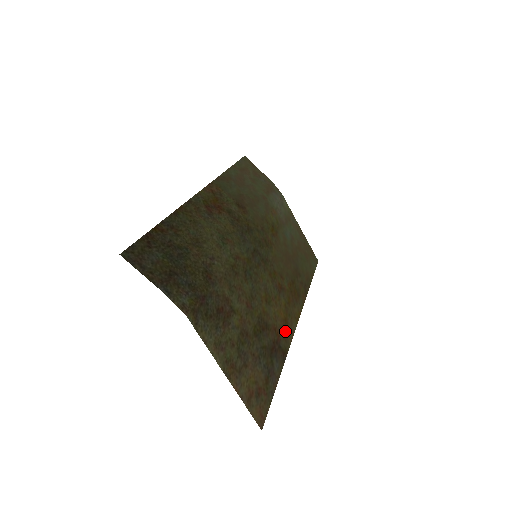
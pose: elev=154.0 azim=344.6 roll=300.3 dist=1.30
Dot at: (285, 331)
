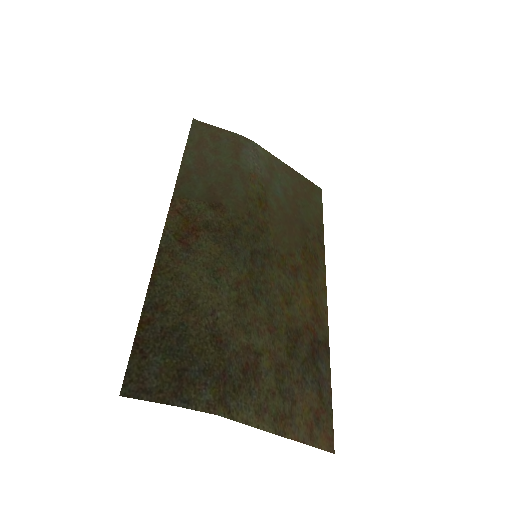
Dot at: (318, 318)
